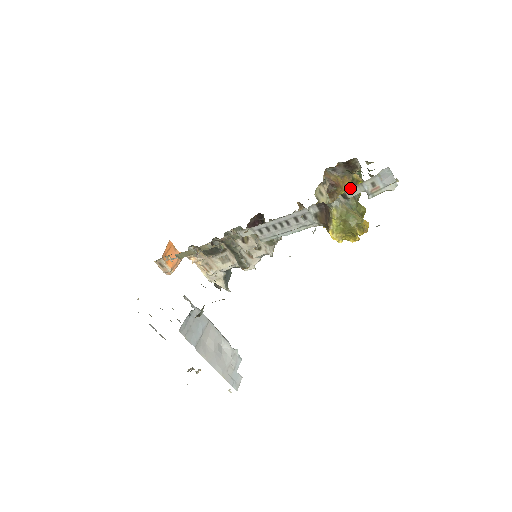
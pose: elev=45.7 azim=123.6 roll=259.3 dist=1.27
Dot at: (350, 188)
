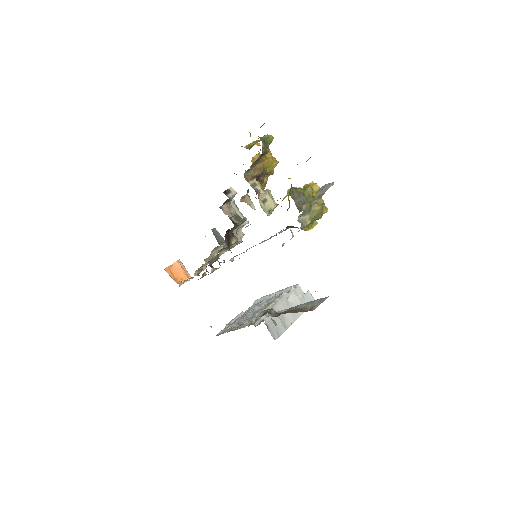
Dot at: (302, 213)
